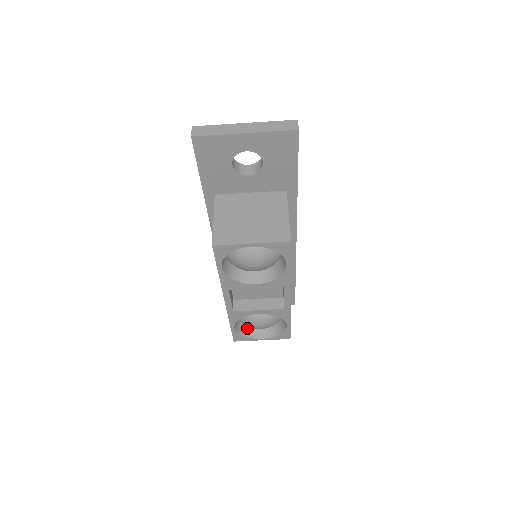
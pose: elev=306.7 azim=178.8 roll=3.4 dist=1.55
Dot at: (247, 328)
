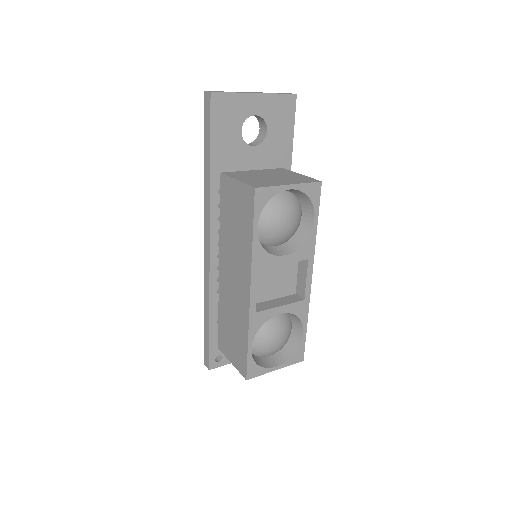
Dot at: (257, 358)
